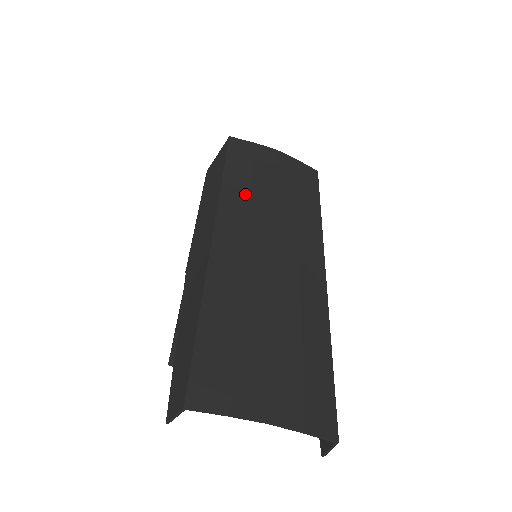
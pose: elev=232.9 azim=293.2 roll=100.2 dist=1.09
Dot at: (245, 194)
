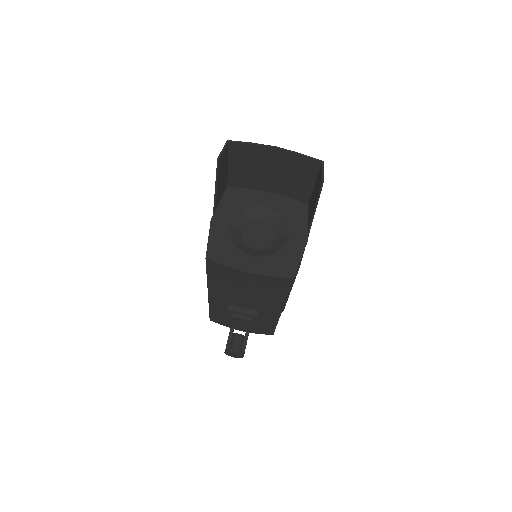
Dot at: occluded
